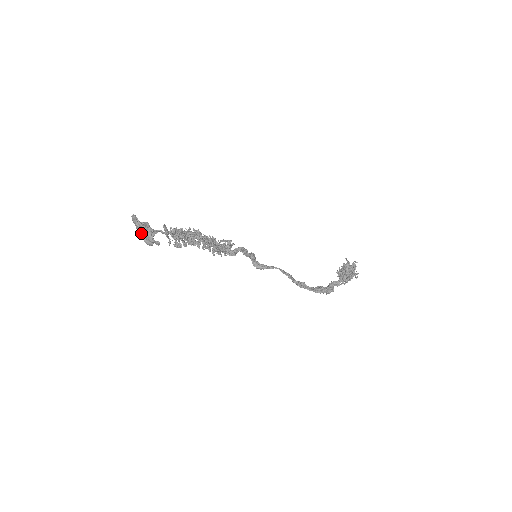
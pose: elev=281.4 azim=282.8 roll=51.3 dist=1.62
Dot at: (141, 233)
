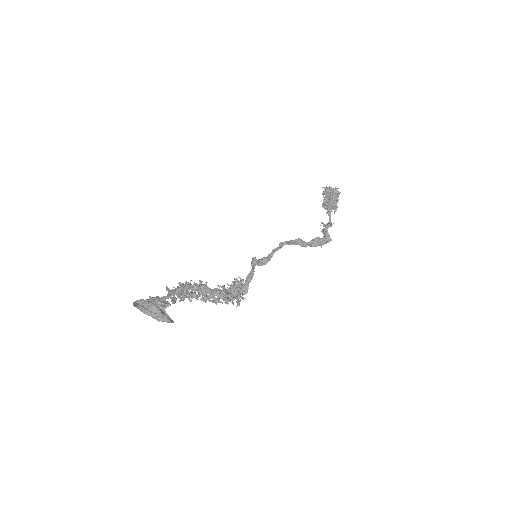
Dot at: occluded
